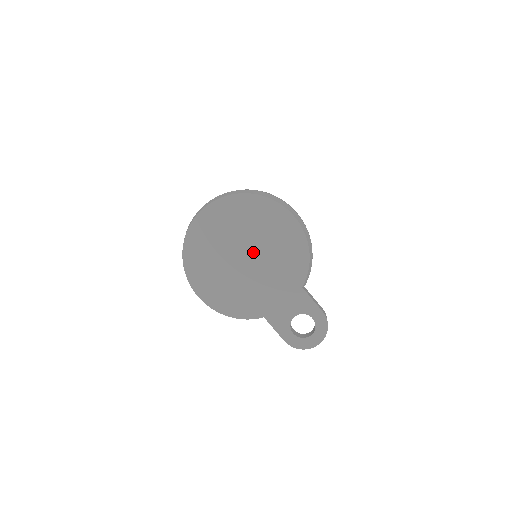
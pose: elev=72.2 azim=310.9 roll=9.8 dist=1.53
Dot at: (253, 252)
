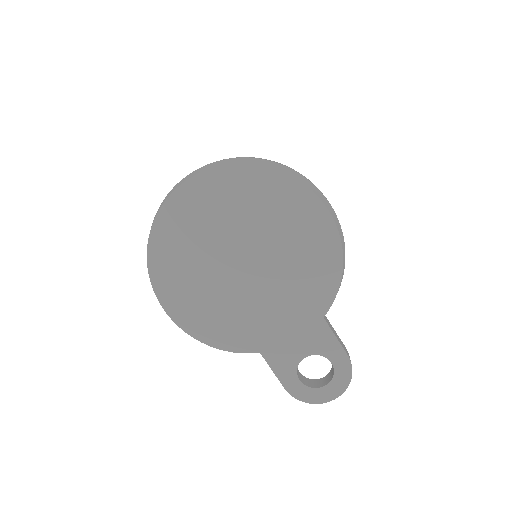
Dot at: (257, 256)
